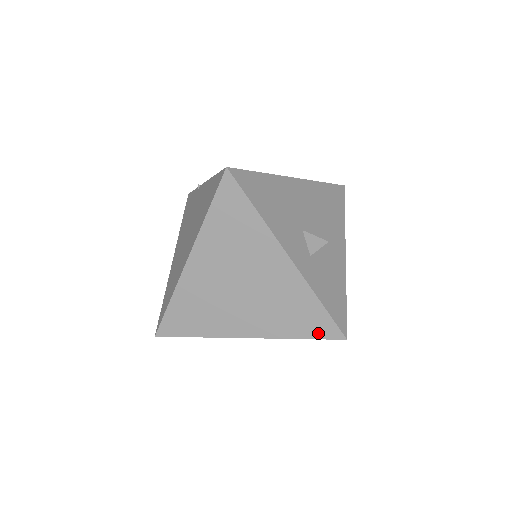
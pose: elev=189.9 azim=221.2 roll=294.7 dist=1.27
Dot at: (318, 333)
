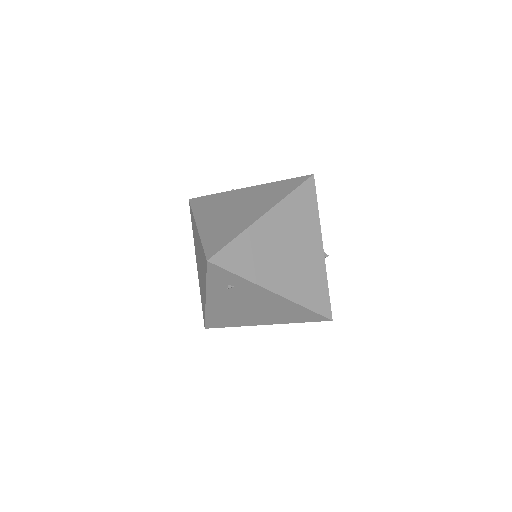
Dot at: (319, 308)
